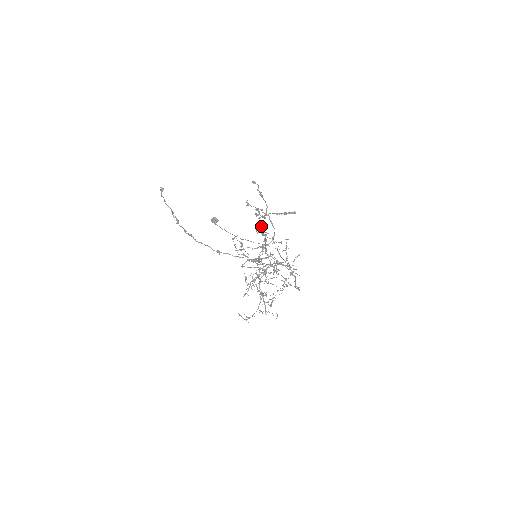
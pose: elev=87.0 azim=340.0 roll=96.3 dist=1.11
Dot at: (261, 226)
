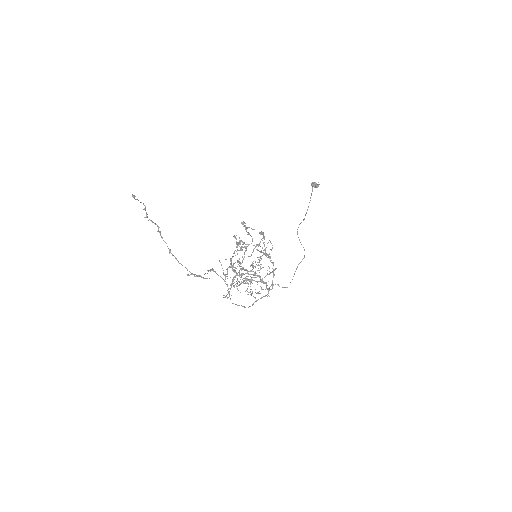
Dot at: (259, 245)
